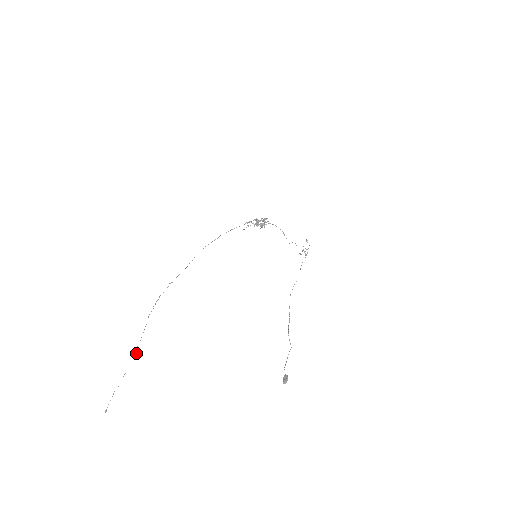
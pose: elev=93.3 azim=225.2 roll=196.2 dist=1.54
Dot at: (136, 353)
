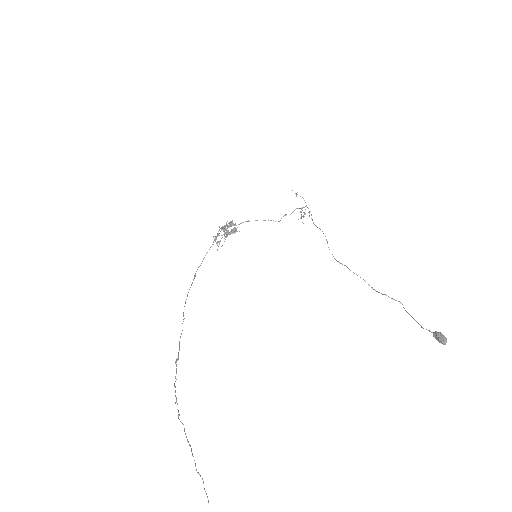
Dot at: occluded
